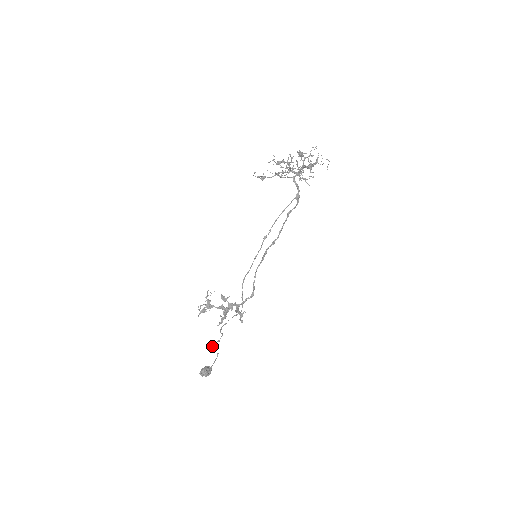
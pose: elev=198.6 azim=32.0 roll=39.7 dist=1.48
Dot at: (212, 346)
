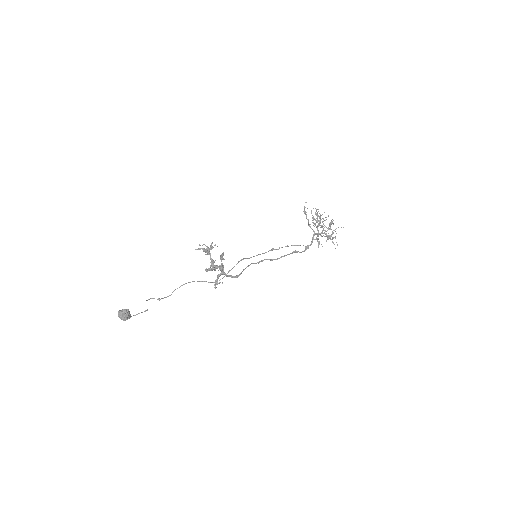
Dot at: occluded
